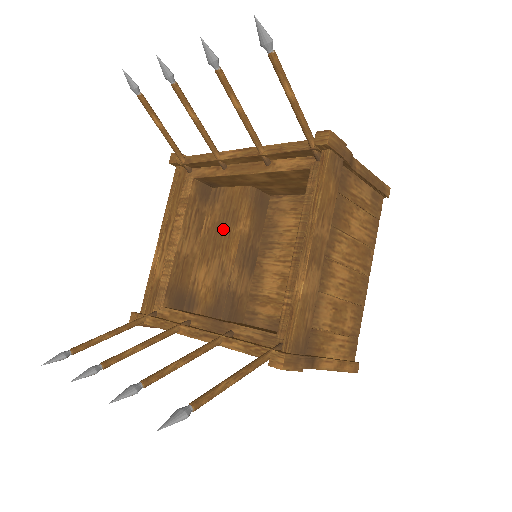
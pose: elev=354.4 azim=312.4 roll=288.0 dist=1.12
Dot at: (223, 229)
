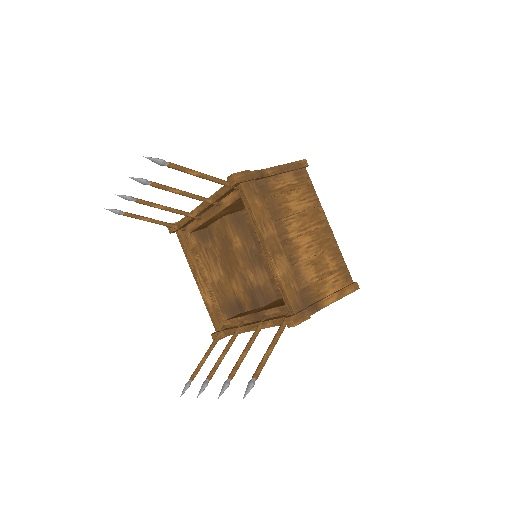
Dot at: (227, 252)
